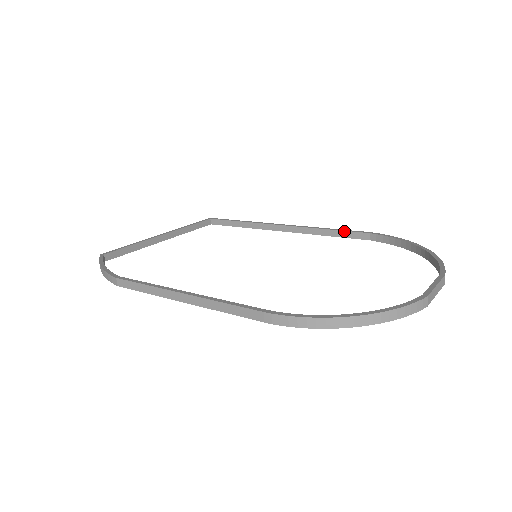
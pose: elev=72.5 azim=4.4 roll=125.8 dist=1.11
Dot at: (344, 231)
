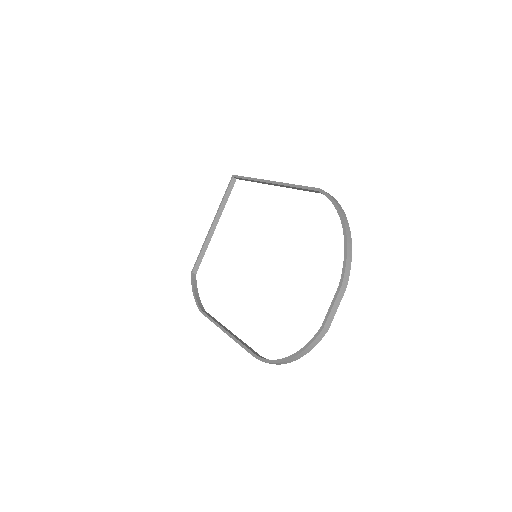
Dot at: (304, 189)
